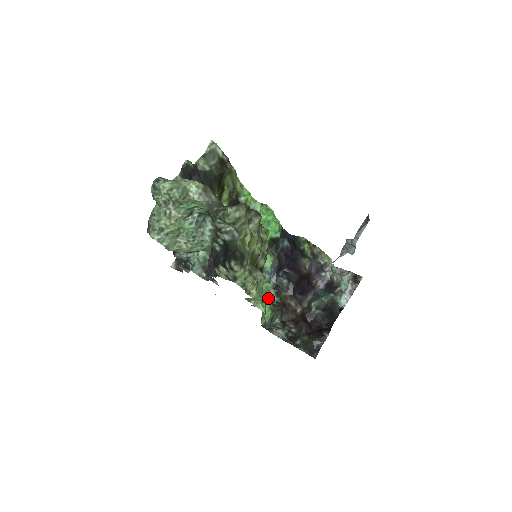
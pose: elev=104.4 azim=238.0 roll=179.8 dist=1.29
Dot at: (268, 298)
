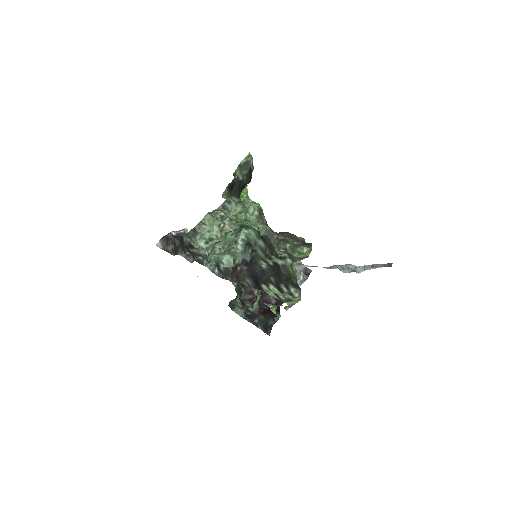
Dot at: (259, 293)
